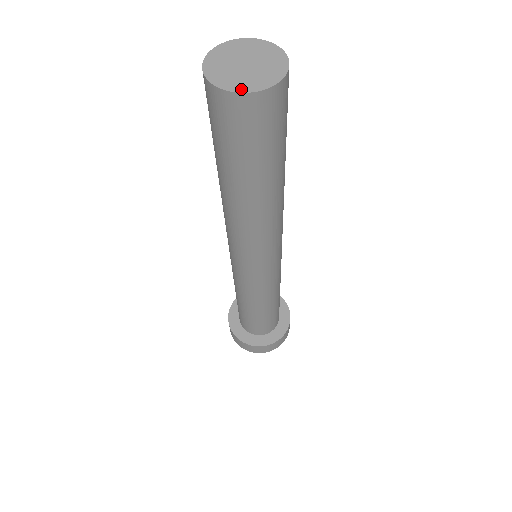
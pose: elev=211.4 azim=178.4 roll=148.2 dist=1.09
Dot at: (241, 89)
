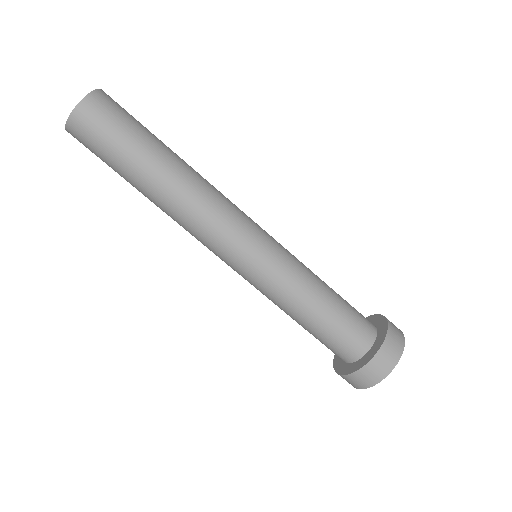
Dot at: (67, 126)
